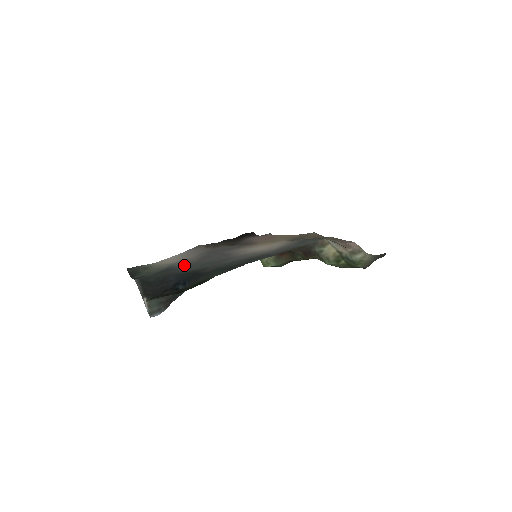
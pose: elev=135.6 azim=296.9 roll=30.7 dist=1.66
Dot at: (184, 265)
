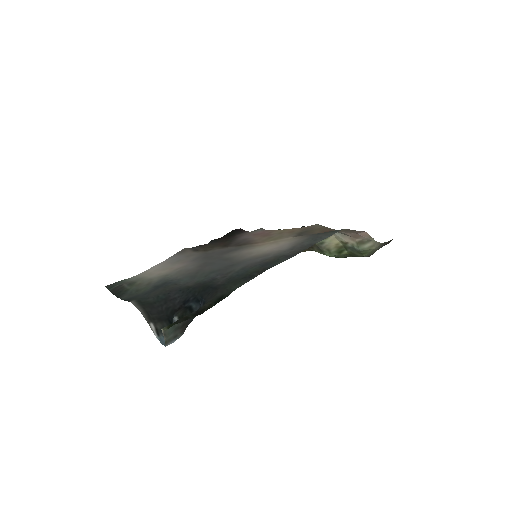
Dot at: (181, 276)
